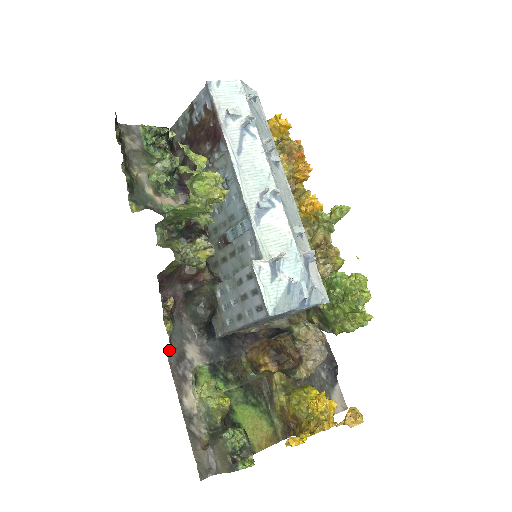
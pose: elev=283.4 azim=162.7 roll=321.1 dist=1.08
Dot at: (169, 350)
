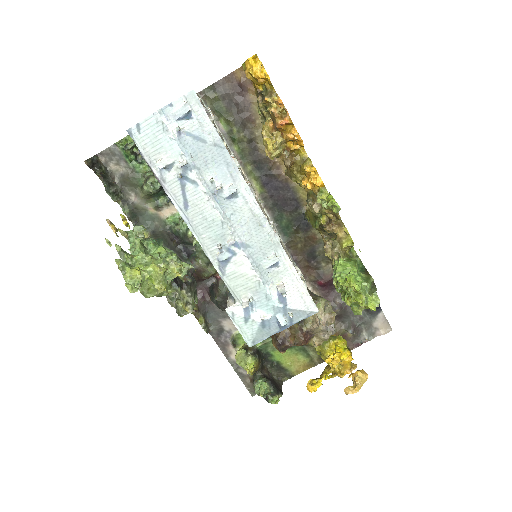
Dot at: (208, 331)
